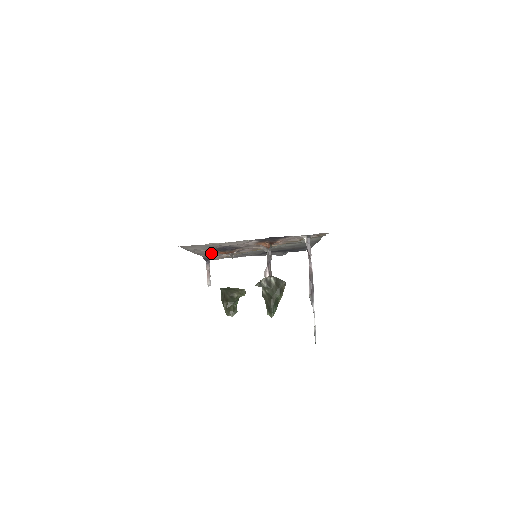
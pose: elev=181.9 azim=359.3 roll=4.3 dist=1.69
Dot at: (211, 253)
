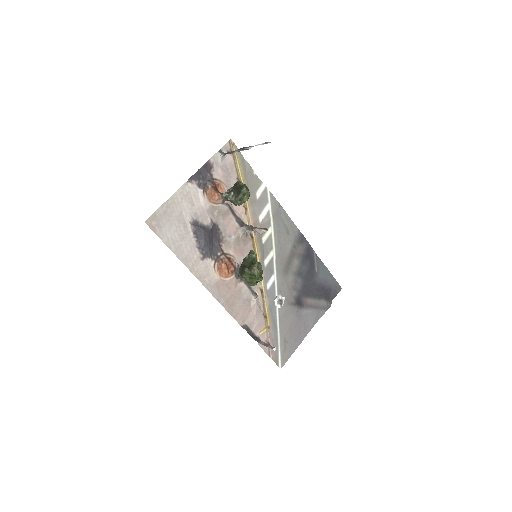
Dot at: (217, 278)
